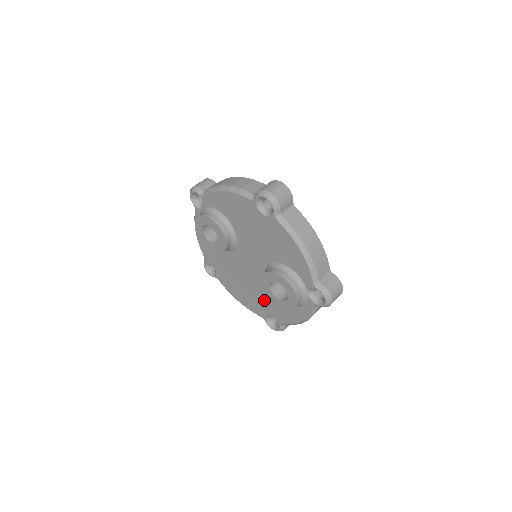
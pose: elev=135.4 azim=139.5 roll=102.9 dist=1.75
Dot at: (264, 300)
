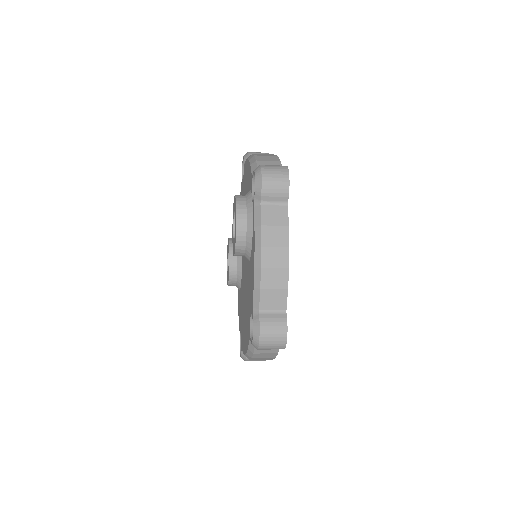
Dot at: (248, 295)
